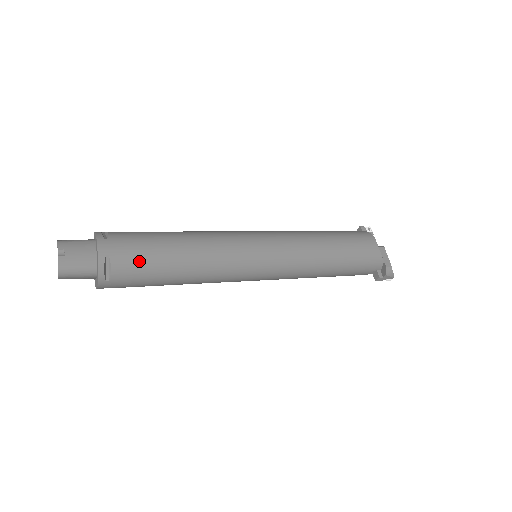
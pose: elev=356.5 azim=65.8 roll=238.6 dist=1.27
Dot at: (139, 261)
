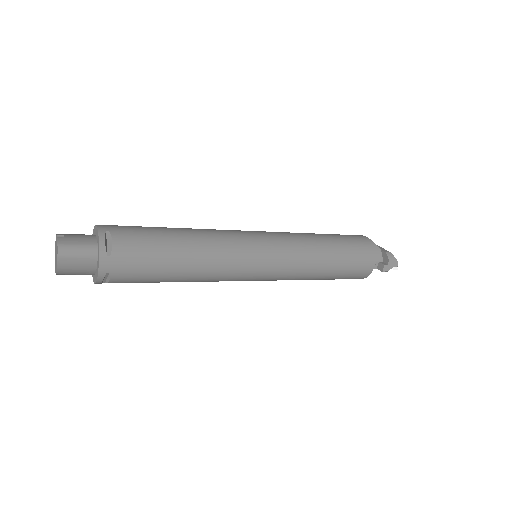
Dot at: (140, 237)
